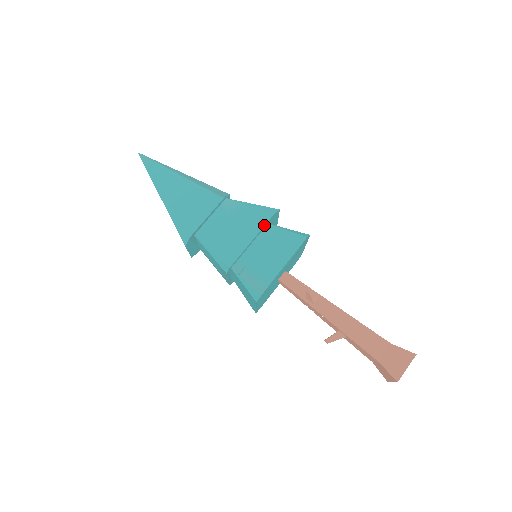
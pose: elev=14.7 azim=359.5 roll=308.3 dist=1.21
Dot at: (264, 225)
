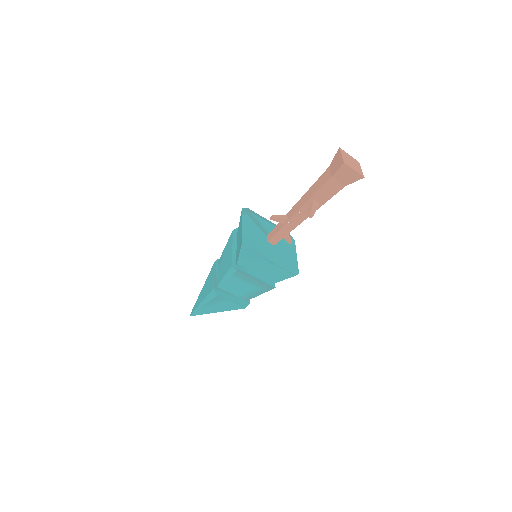
Dot at: (232, 238)
